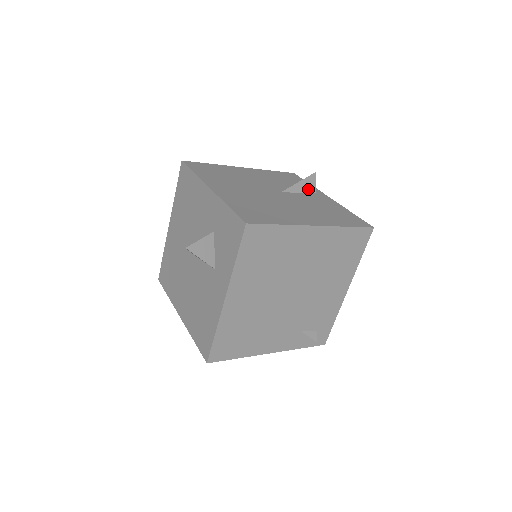
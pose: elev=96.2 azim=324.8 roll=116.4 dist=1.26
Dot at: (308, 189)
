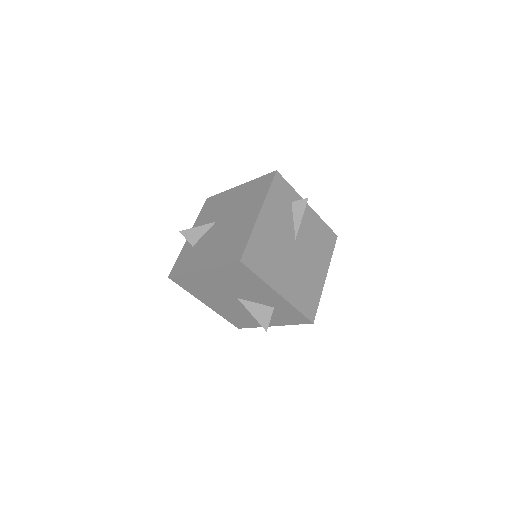
Dot at: occluded
